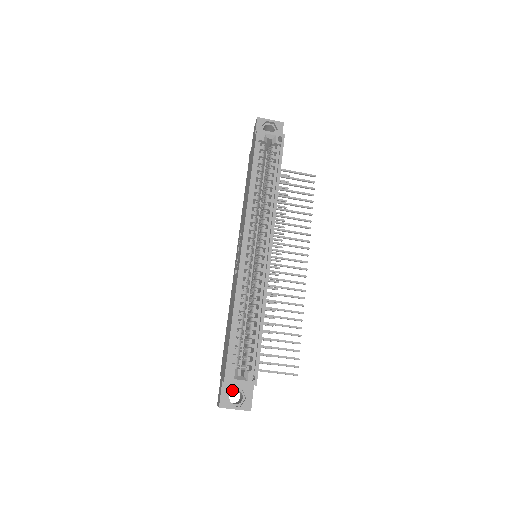
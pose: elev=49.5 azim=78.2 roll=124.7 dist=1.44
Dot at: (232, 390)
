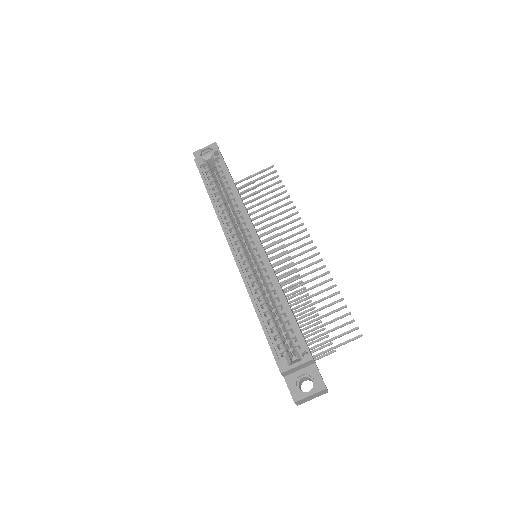
Dot at: (298, 380)
